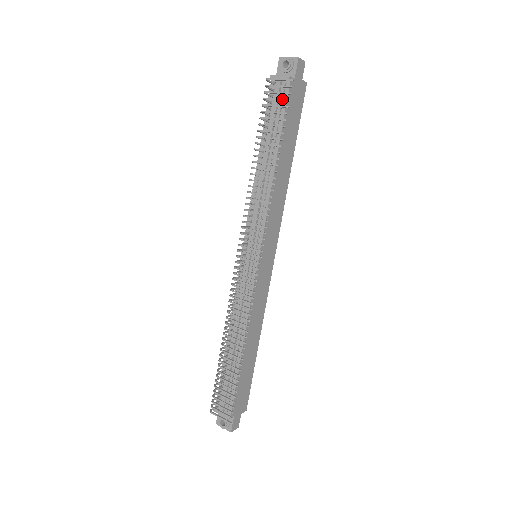
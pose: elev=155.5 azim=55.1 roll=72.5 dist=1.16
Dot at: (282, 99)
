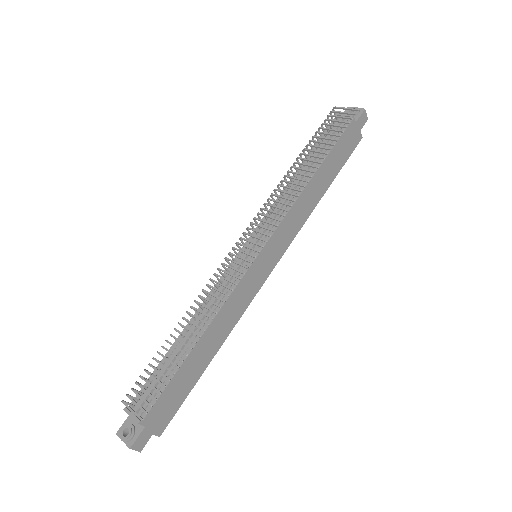
Dot at: (343, 121)
